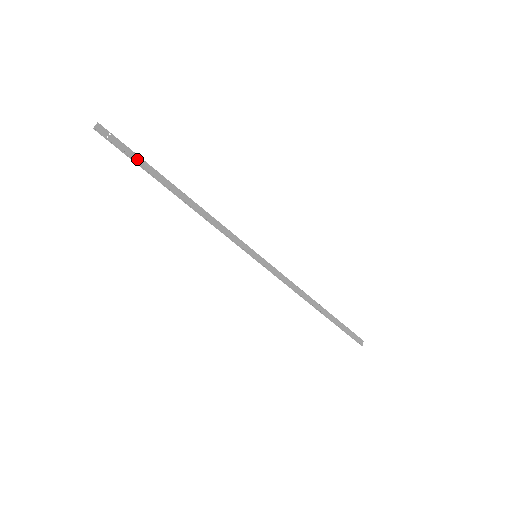
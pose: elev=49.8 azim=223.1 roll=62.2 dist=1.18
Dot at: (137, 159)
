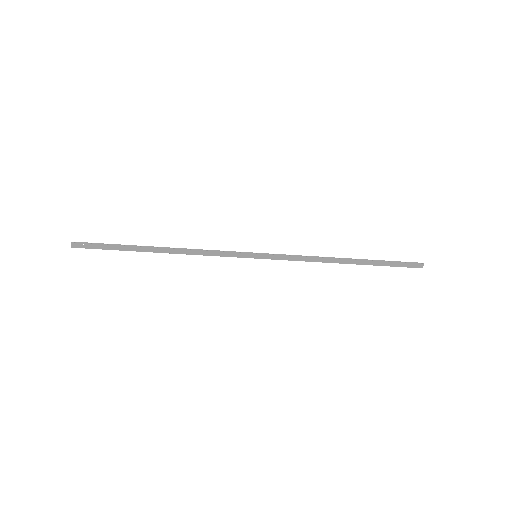
Dot at: (113, 248)
